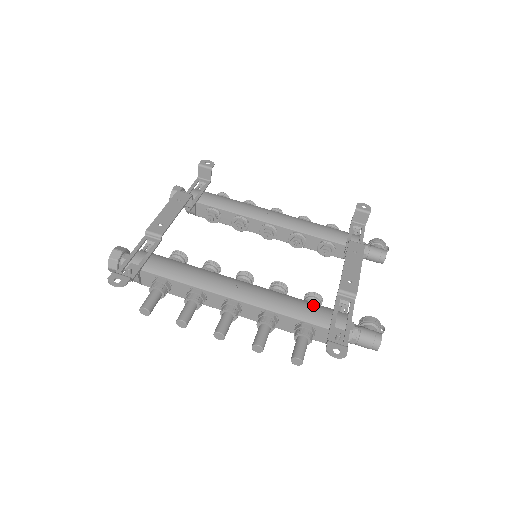
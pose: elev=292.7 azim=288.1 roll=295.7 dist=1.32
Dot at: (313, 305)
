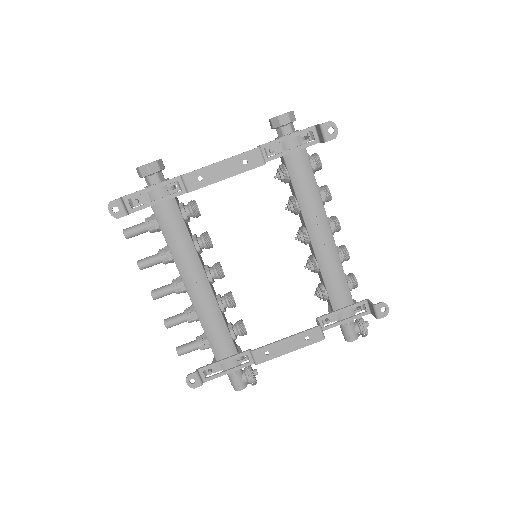
Dot at: (227, 339)
